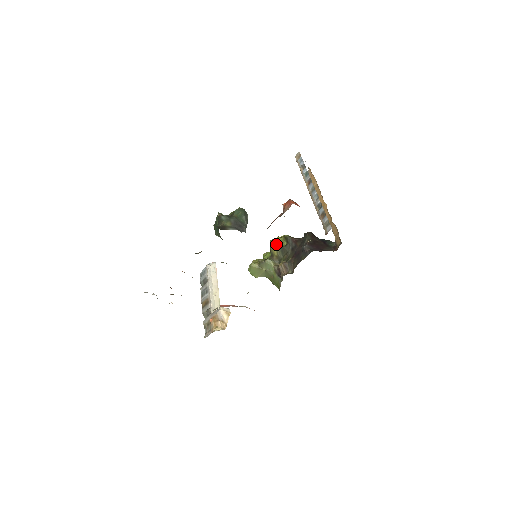
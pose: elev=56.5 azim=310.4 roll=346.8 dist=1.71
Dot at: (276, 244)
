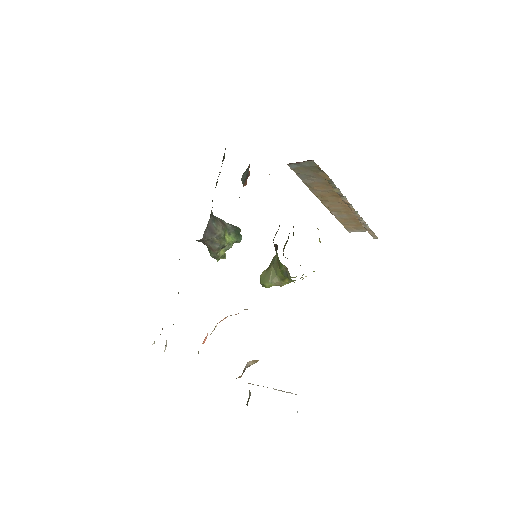
Dot at: (285, 244)
